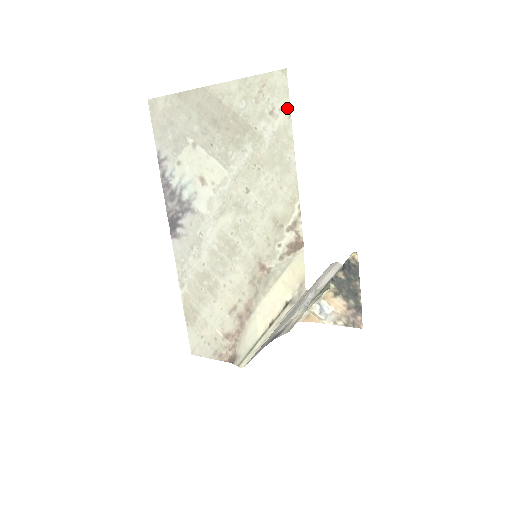
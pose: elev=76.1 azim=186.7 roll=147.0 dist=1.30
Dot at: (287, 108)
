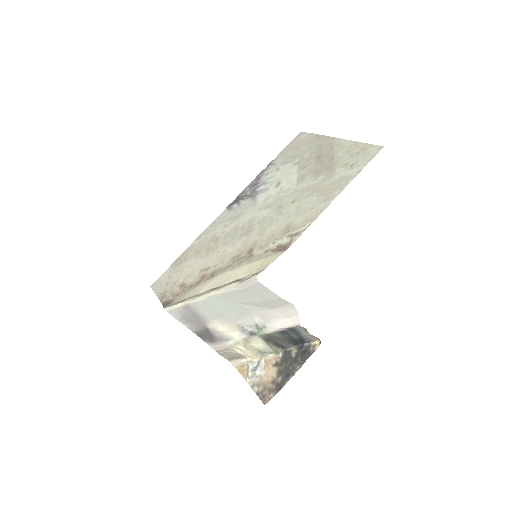
Dot at: (363, 167)
